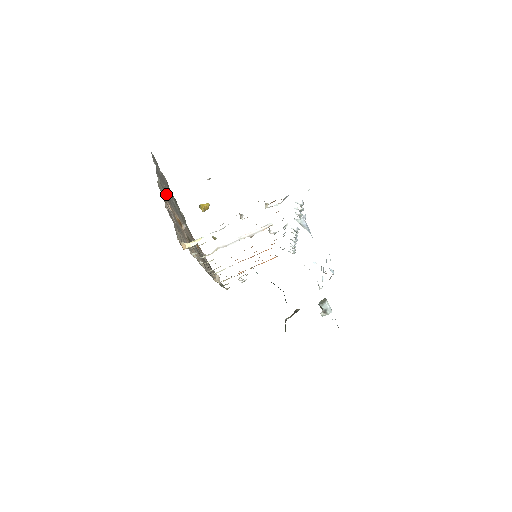
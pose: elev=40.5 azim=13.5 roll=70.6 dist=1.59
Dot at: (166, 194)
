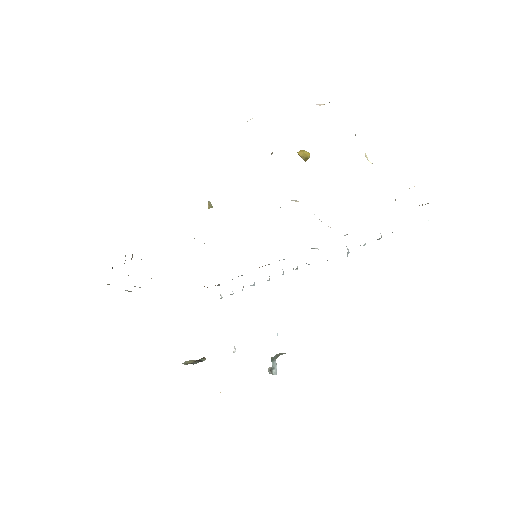
Dot at: occluded
